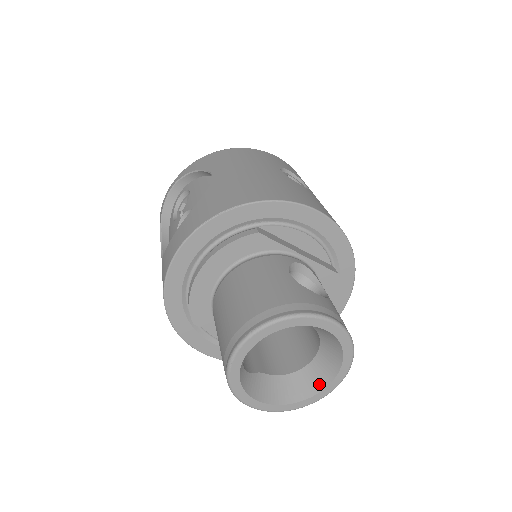
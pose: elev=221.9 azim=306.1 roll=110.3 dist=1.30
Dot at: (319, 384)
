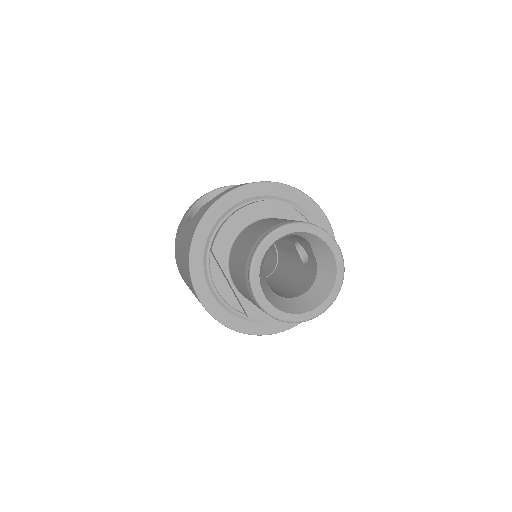
Dot at: (305, 308)
